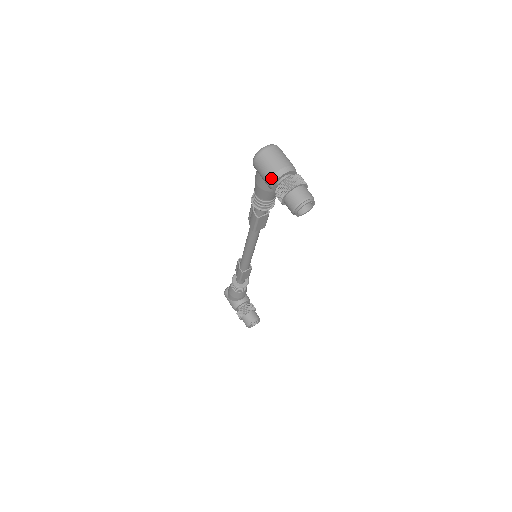
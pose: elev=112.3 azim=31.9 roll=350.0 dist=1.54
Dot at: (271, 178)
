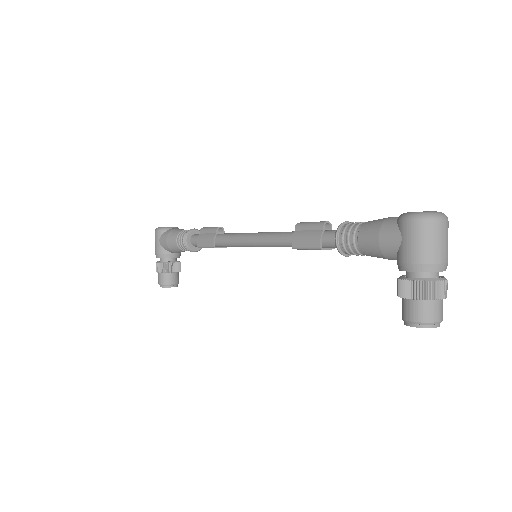
Dot at: (421, 264)
